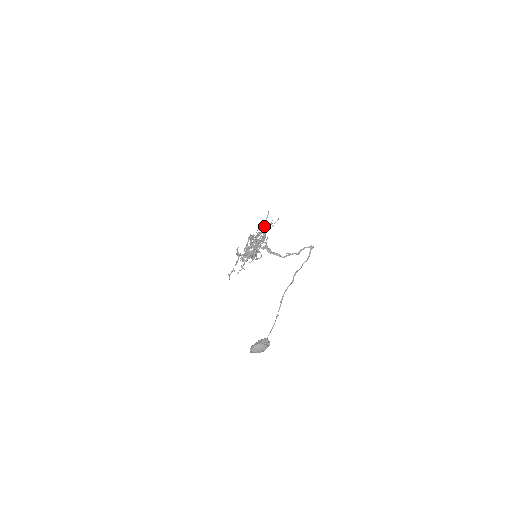
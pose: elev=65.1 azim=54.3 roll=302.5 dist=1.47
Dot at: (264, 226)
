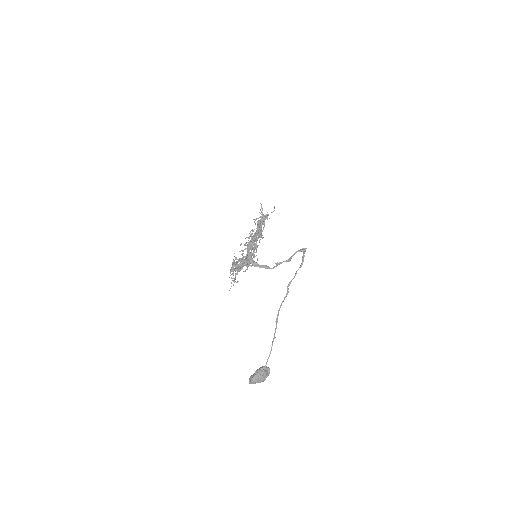
Dot at: (261, 218)
